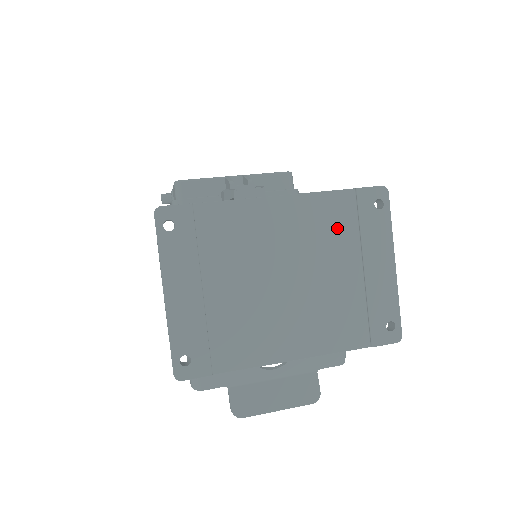
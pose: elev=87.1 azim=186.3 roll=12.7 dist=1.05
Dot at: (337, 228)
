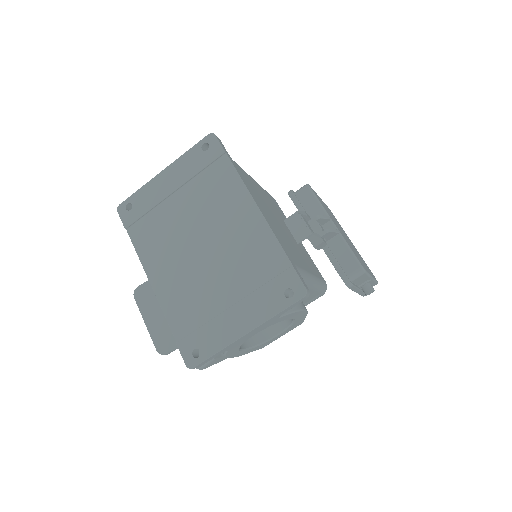
Dot at: (254, 267)
